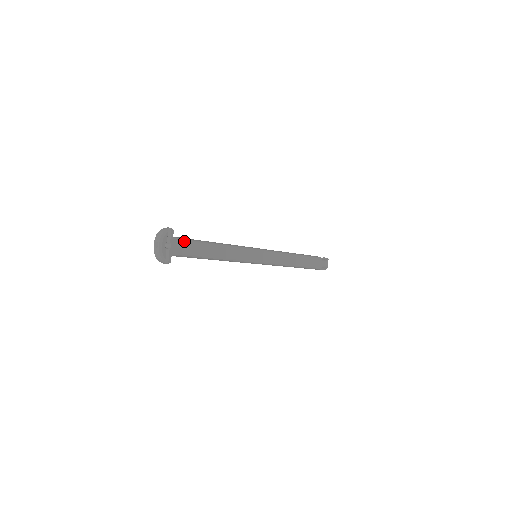
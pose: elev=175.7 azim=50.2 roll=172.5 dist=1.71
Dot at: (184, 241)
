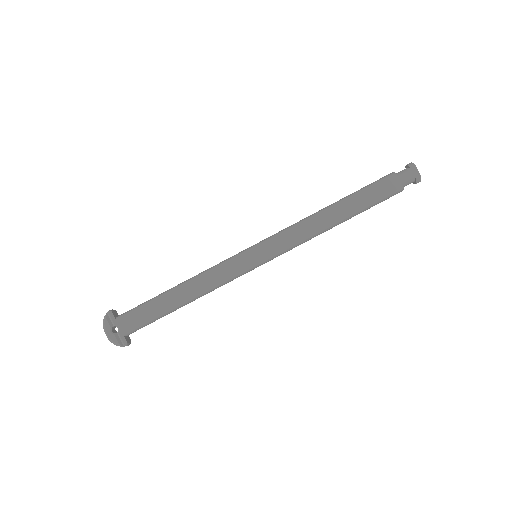
Dot at: (131, 313)
